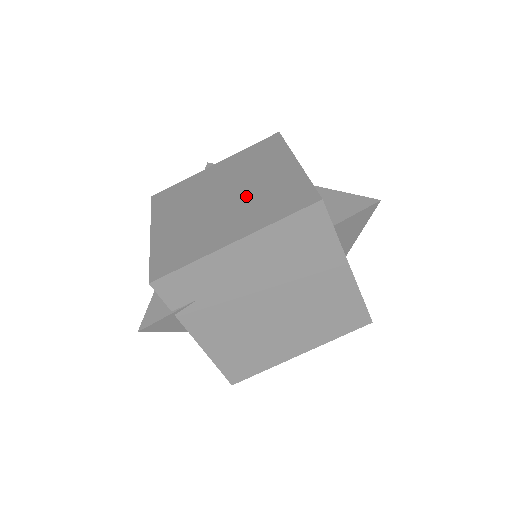
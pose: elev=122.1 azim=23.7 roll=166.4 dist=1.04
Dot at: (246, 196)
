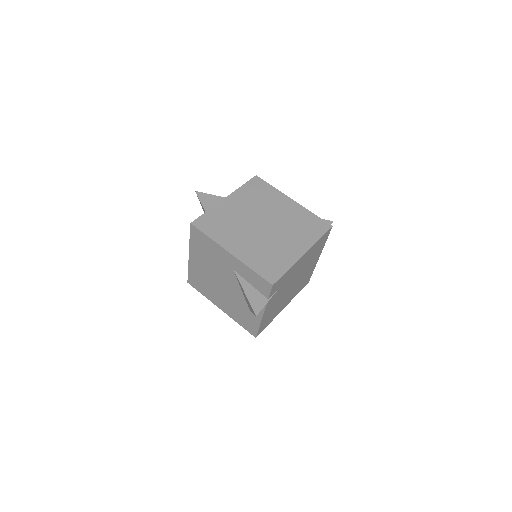
Dot at: (282, 224)
